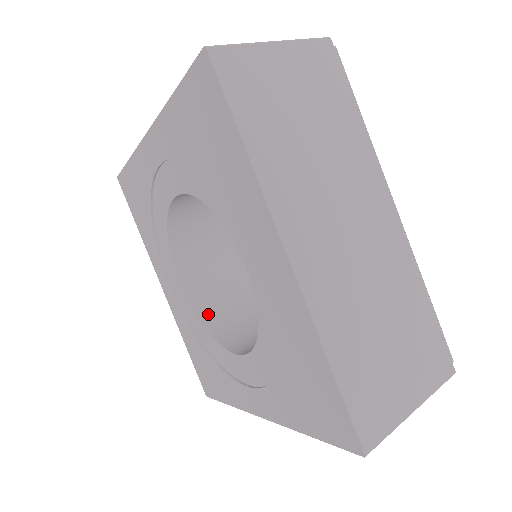
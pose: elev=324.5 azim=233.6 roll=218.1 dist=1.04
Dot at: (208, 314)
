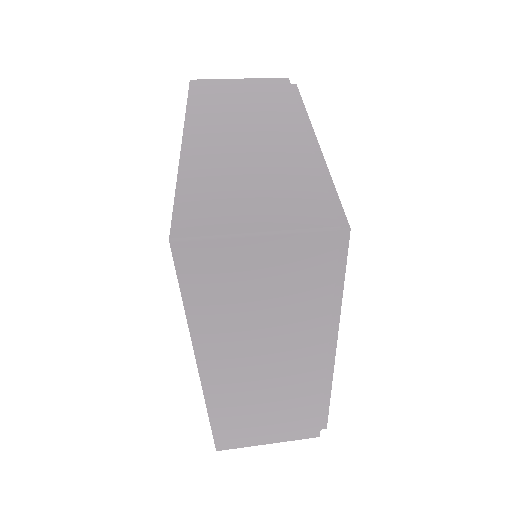
Dot at: occluded
